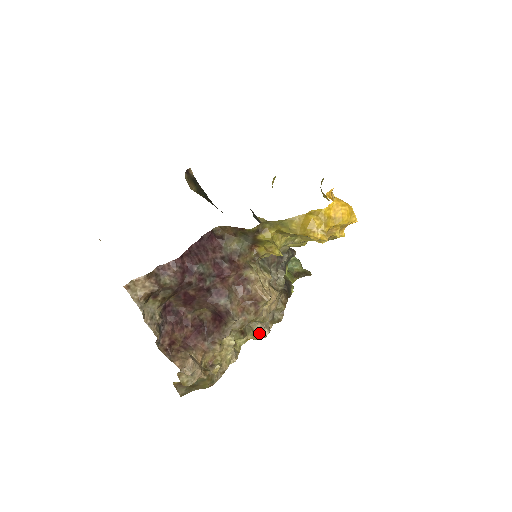
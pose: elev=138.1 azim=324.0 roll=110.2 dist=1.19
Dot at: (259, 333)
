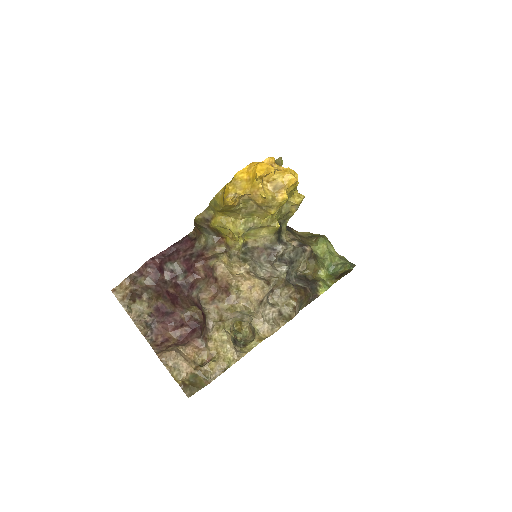
Dot at: (260, 329)
